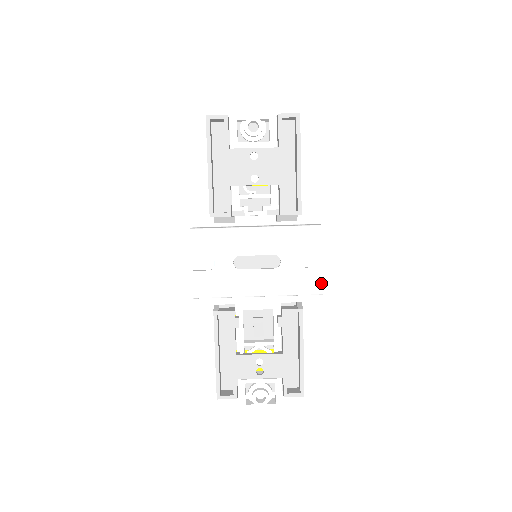
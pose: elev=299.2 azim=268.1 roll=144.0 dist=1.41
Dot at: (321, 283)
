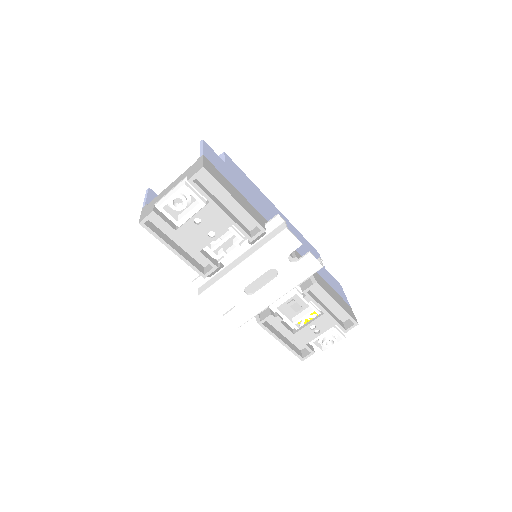
Dot at: (317, 262)
